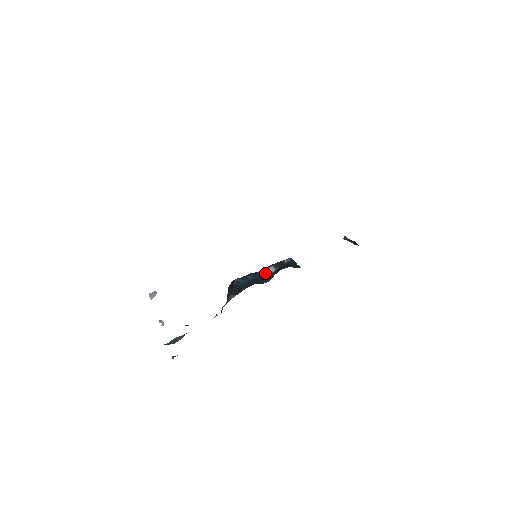
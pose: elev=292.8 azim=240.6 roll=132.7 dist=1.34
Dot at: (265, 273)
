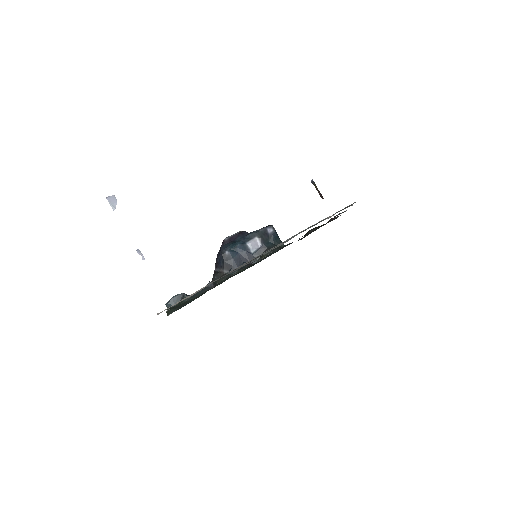
Dot at: (252, 247)
